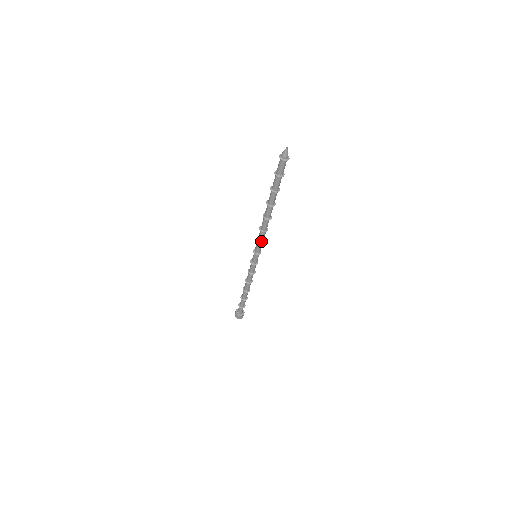
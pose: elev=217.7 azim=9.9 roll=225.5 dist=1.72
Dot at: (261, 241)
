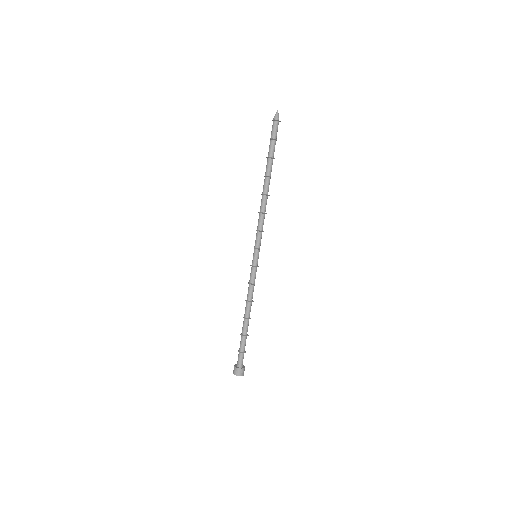
Dot at: (262, 229)
